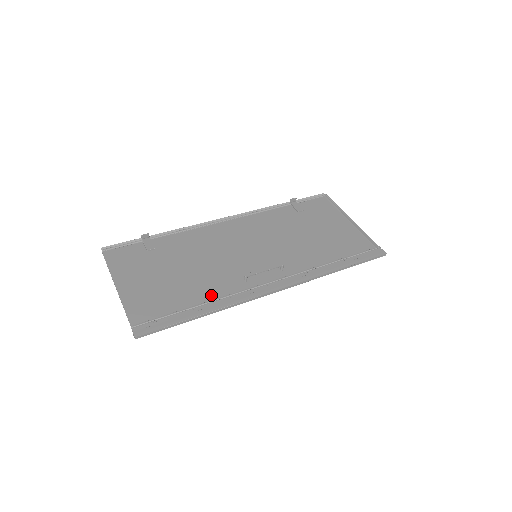
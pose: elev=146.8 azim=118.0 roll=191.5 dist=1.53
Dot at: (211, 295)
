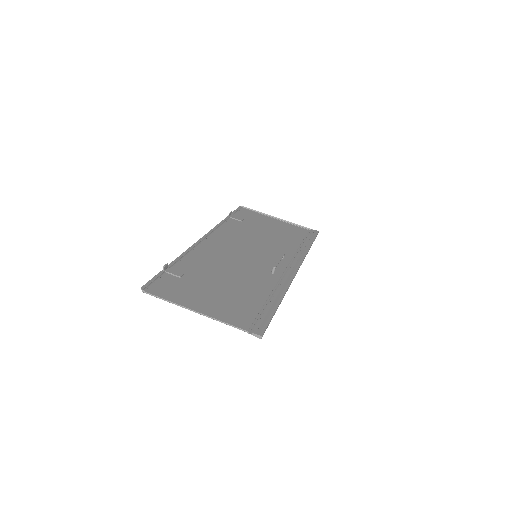
Dot at: (267, 289)
